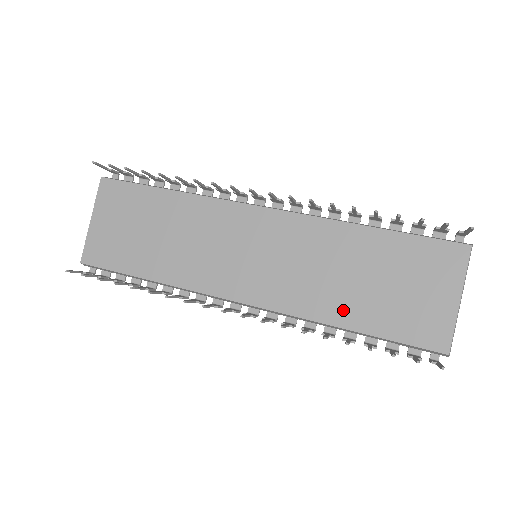
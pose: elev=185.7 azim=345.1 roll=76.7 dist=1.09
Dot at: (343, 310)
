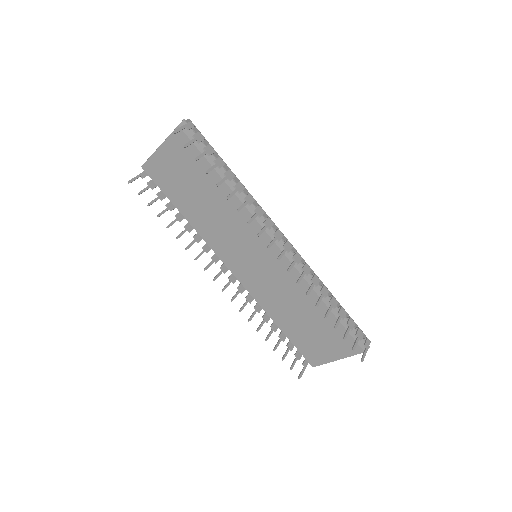
Dot at: (281, 318)
